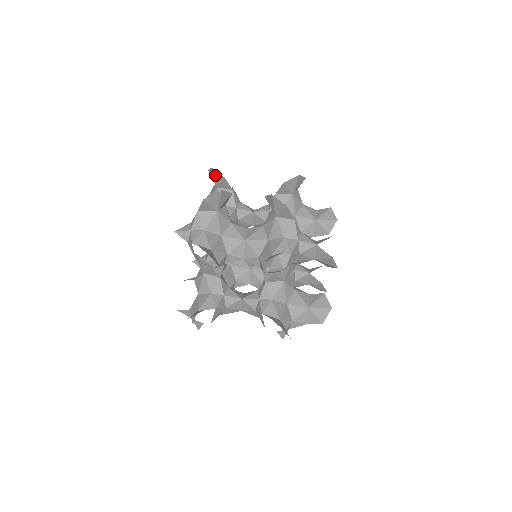
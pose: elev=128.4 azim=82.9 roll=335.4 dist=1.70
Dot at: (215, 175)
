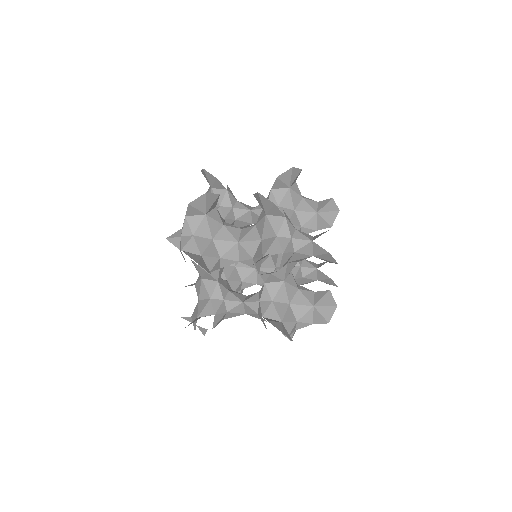
Dot at: (207, 176)
